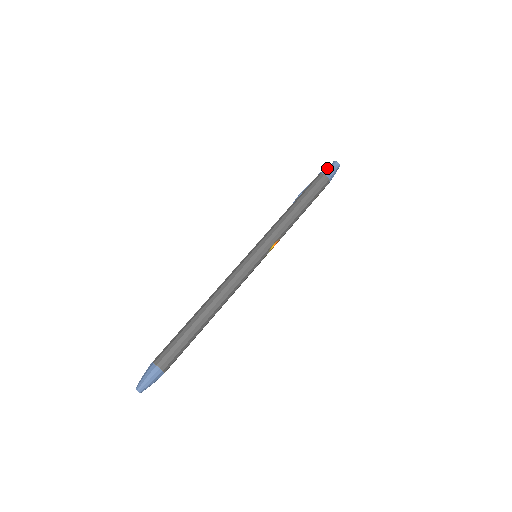
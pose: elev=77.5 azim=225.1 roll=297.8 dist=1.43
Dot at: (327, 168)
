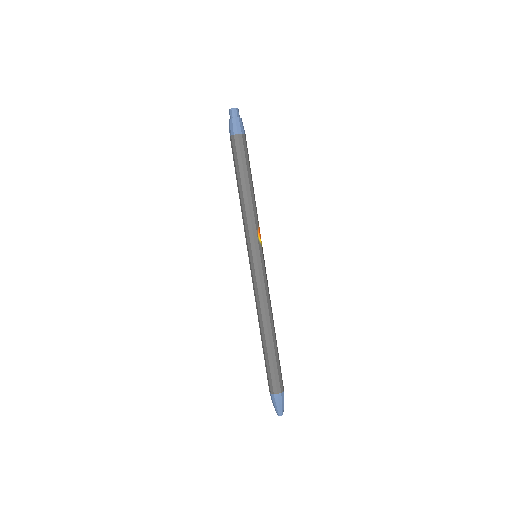
Dot at: (230, 125)
